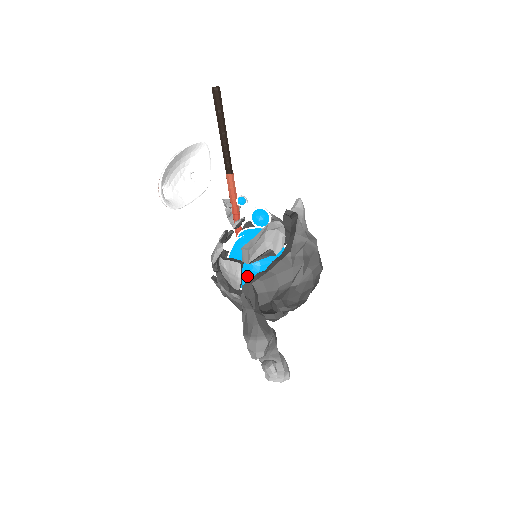
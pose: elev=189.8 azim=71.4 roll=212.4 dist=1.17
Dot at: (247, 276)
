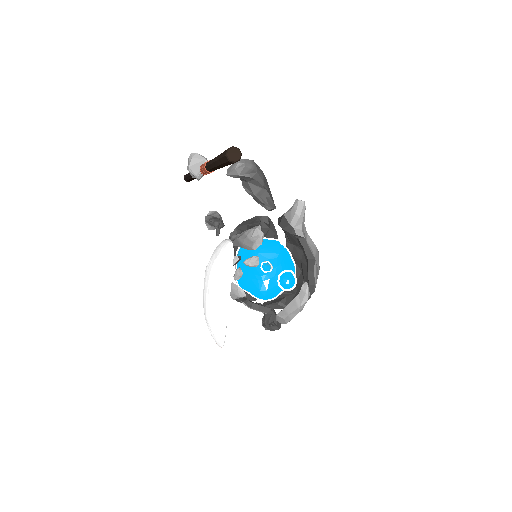
Dot at: occluded
